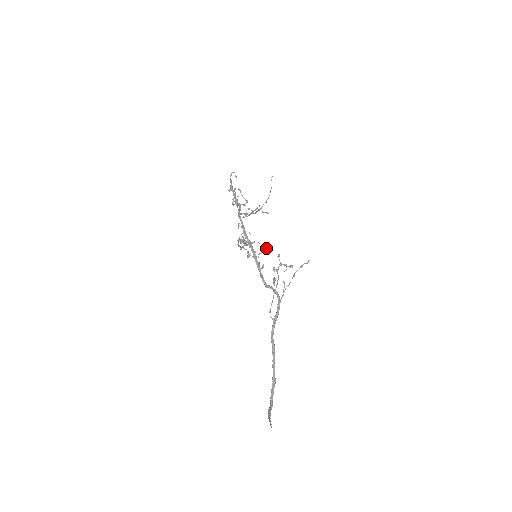
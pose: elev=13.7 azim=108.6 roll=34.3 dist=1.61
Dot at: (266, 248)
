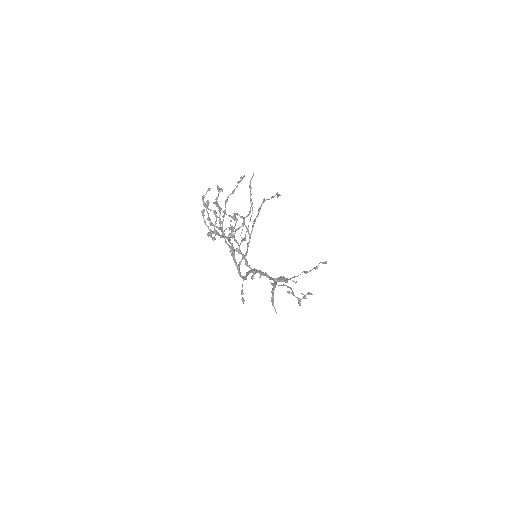
Dot at: (251, 187)
